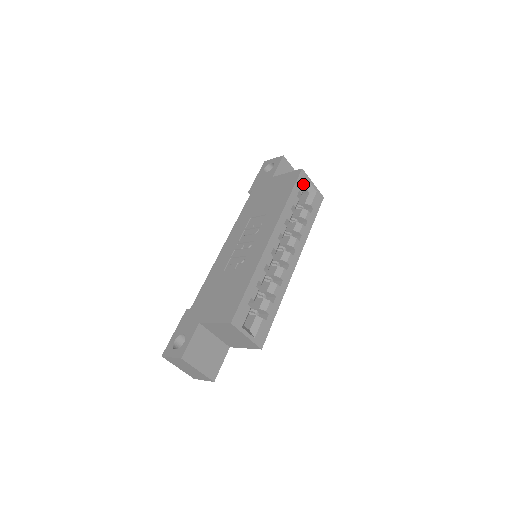
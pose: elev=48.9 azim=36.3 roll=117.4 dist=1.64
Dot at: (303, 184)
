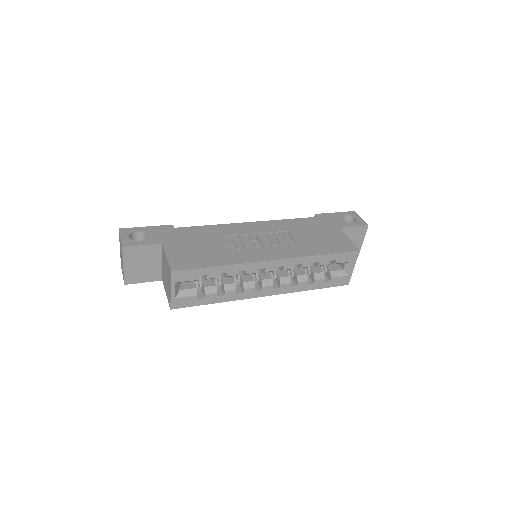
Dot at: (346, 260)
